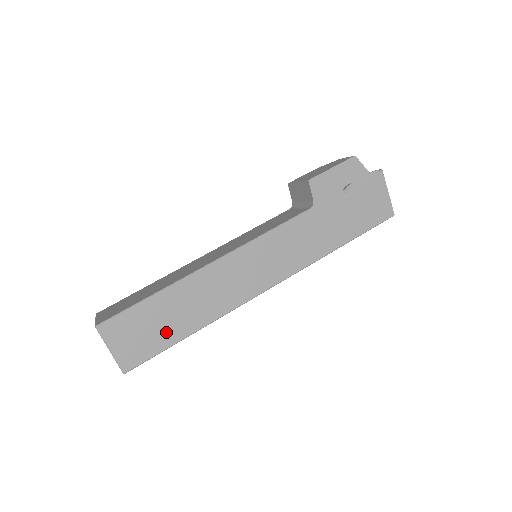
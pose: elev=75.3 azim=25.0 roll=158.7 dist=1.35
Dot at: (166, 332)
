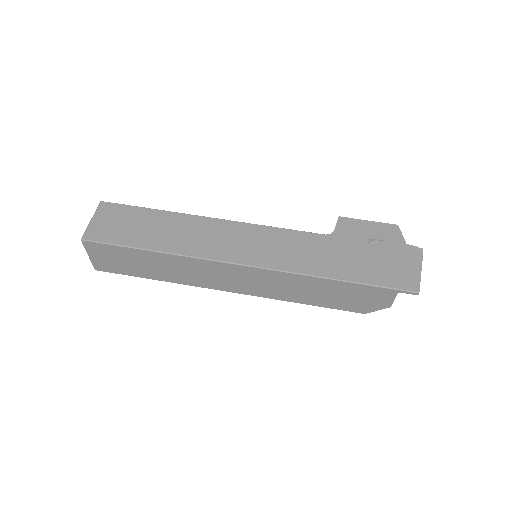
Dot at: (136, 235)
